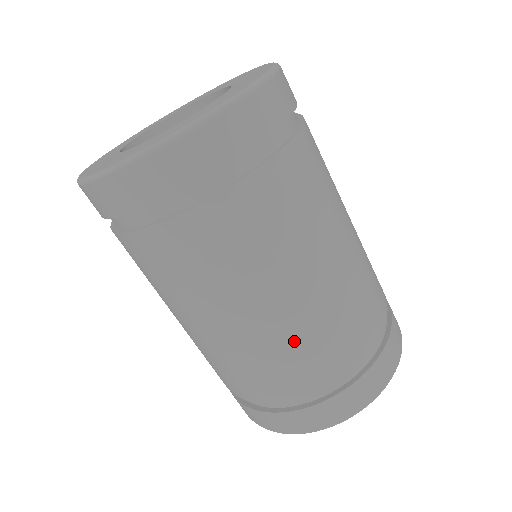
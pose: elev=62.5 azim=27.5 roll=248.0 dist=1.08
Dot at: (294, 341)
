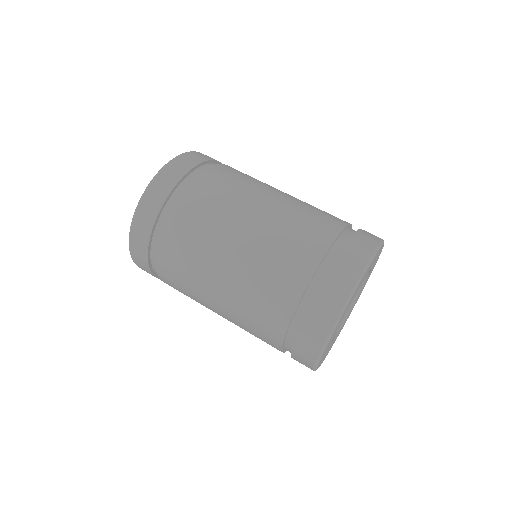
Dot at: (306, 206)
